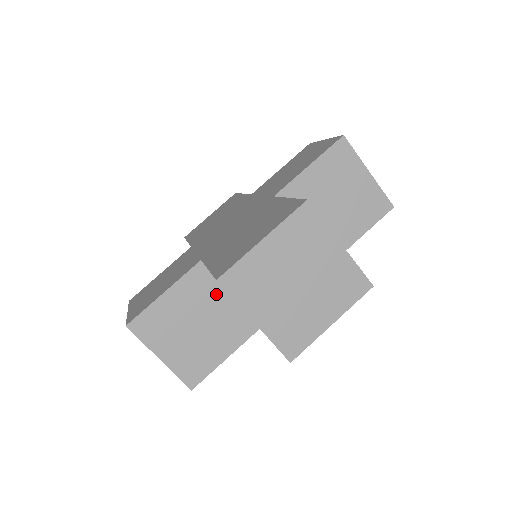
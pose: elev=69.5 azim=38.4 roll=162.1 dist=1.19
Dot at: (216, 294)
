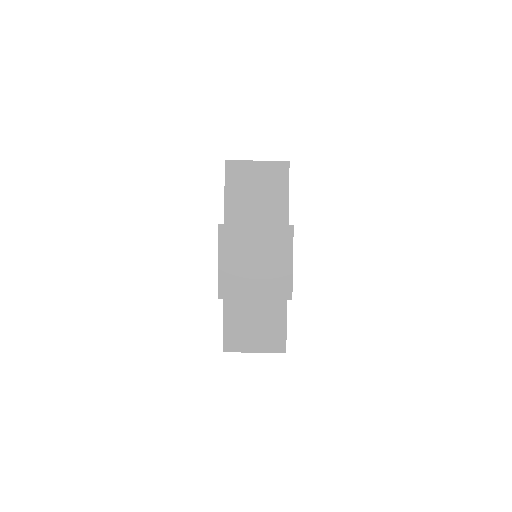
Dot at: occluded
